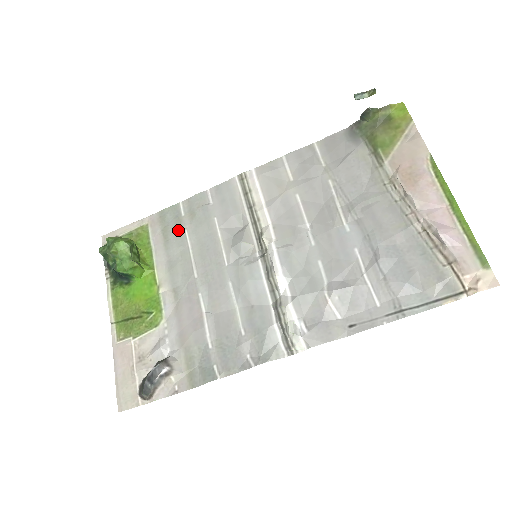
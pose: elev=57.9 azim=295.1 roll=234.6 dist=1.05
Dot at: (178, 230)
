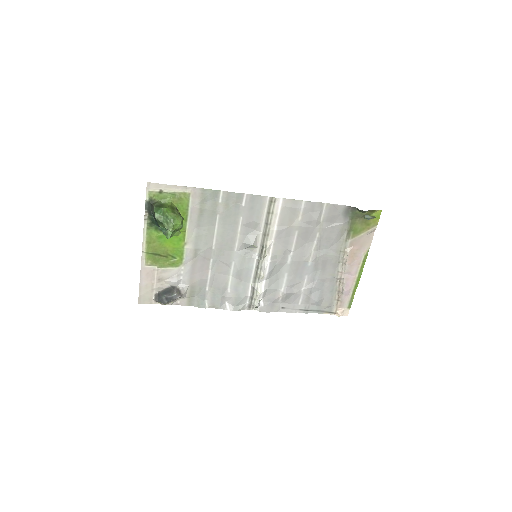
Dot at: (212, 212)
